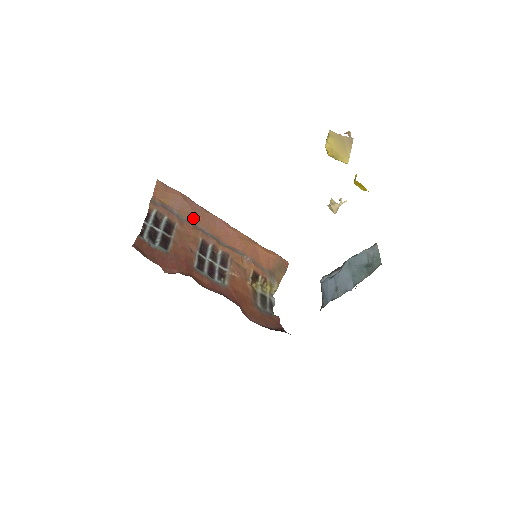
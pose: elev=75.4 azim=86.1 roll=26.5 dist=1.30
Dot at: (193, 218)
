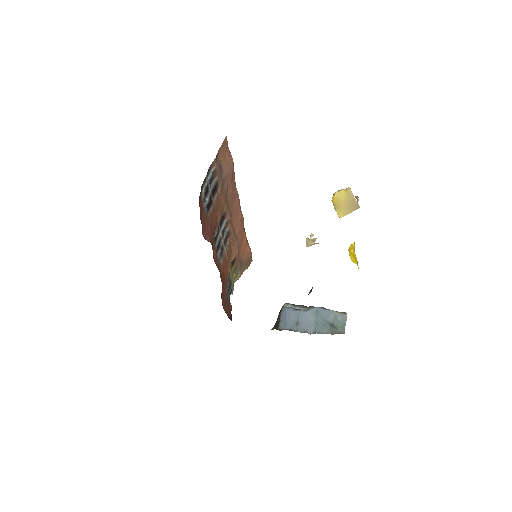
Dot at: (228, 187)
